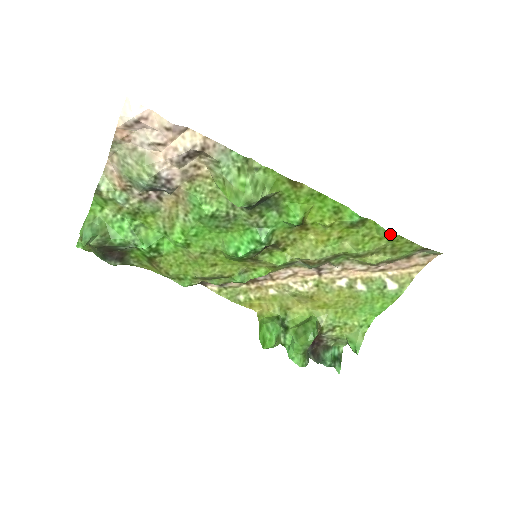
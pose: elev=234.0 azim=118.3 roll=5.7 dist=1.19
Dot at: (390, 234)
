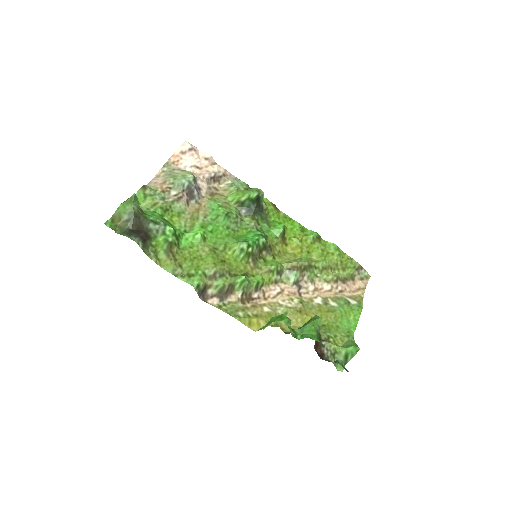
Dot at: (337, 248)
